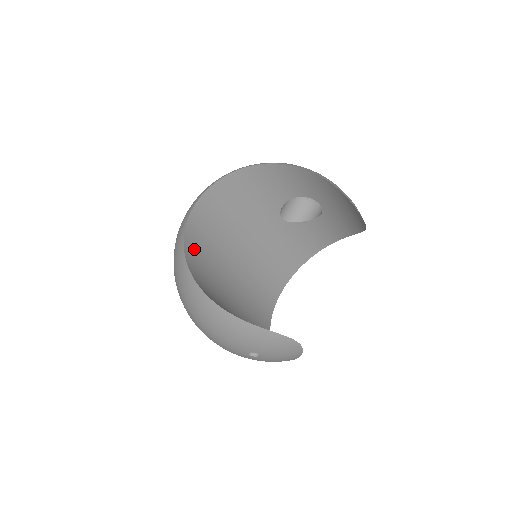
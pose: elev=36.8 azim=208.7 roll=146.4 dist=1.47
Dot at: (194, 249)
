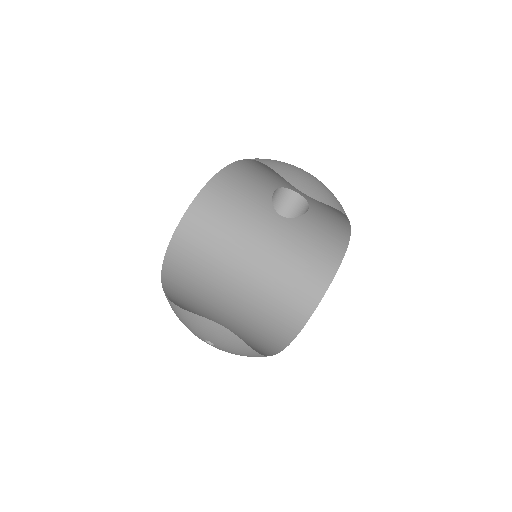
Dot at: (182, 253)
